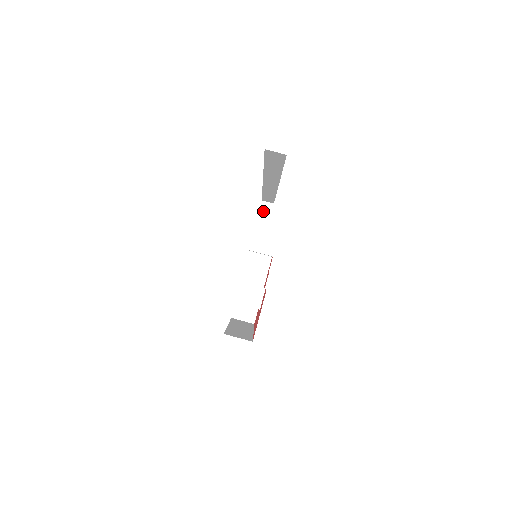
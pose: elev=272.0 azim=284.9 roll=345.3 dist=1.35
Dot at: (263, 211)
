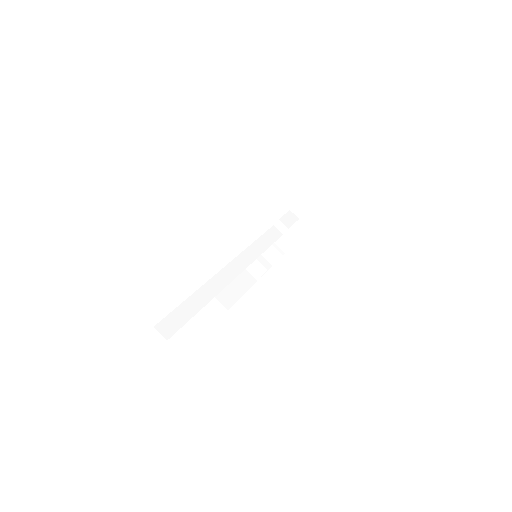
Dot at: (306, 198)
